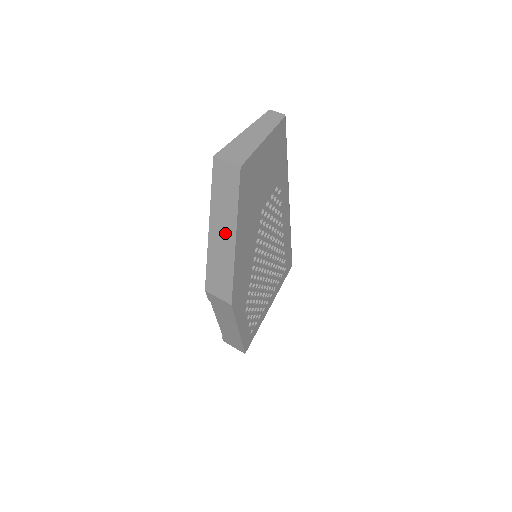
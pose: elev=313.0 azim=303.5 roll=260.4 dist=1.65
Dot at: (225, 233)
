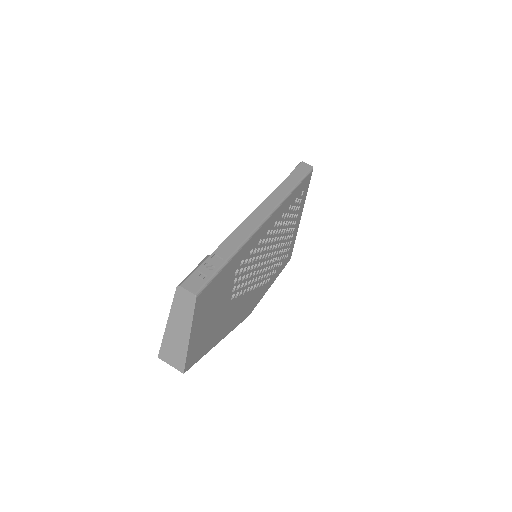
Dot at: occluded
